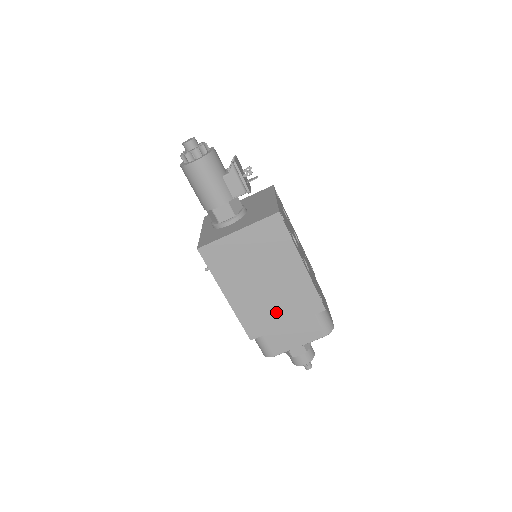
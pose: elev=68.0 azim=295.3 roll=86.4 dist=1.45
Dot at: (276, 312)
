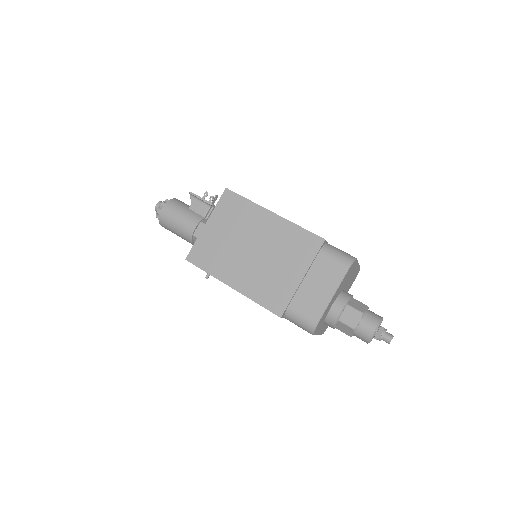
Dot at: (283, 272)
